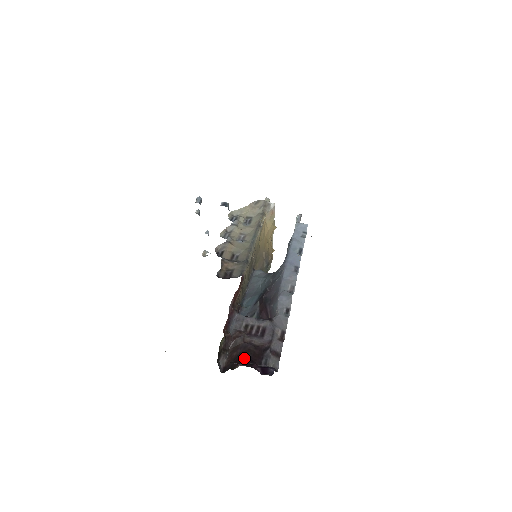
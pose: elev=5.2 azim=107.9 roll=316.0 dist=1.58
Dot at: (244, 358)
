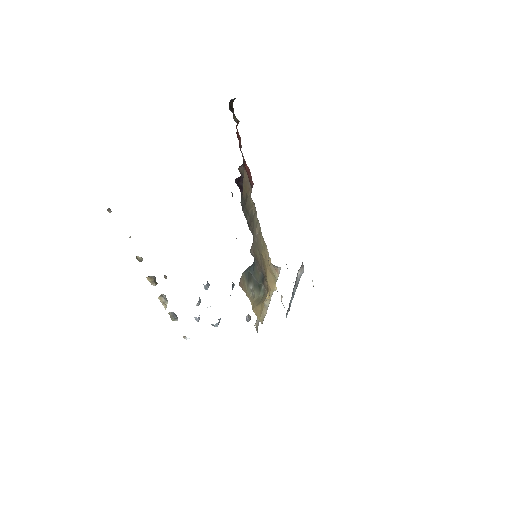
Dot at: occluded
